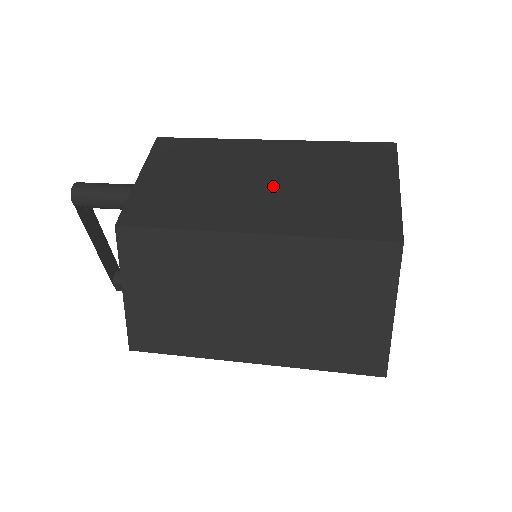
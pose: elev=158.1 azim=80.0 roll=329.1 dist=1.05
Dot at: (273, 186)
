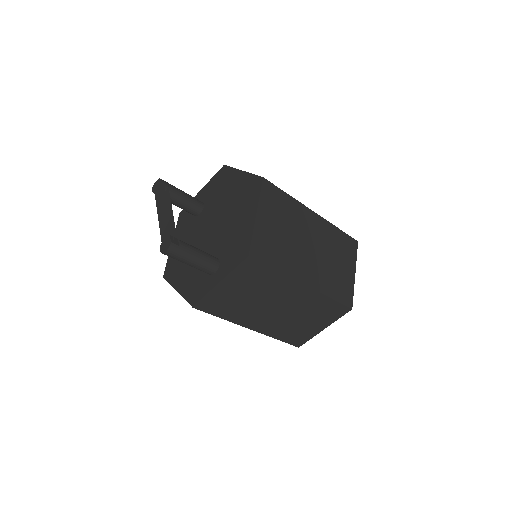
Dot at: occluded
